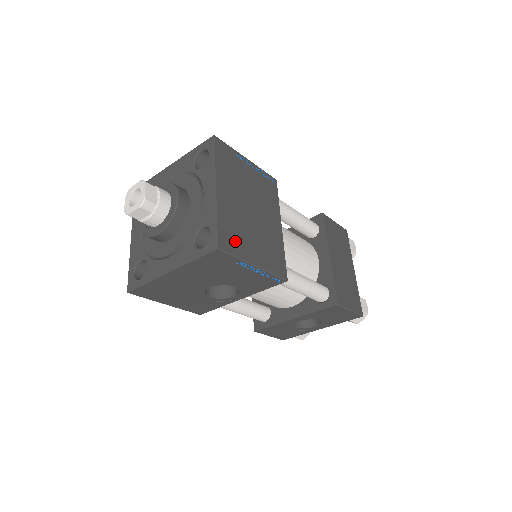
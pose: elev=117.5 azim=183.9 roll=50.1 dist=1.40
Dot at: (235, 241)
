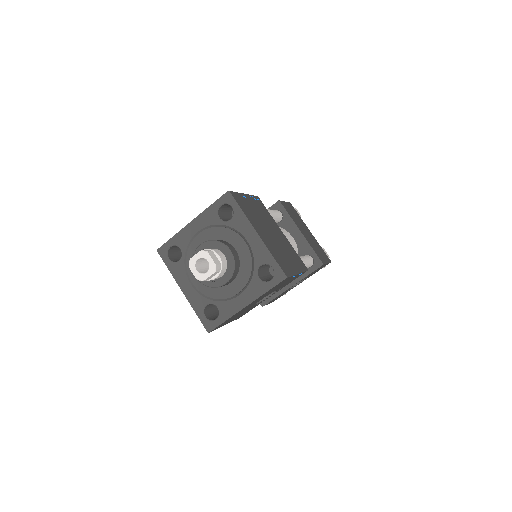
Dot at: (285, 265)
